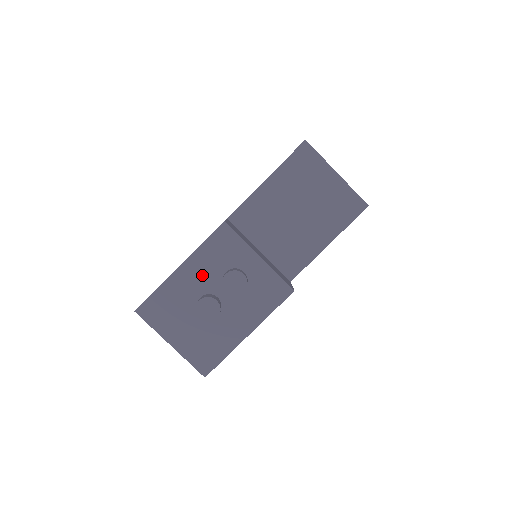
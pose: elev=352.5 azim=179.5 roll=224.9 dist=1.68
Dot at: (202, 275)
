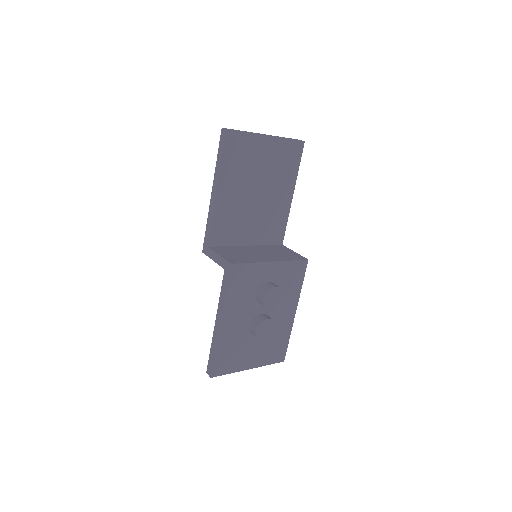
Dot at: (241, 312)
